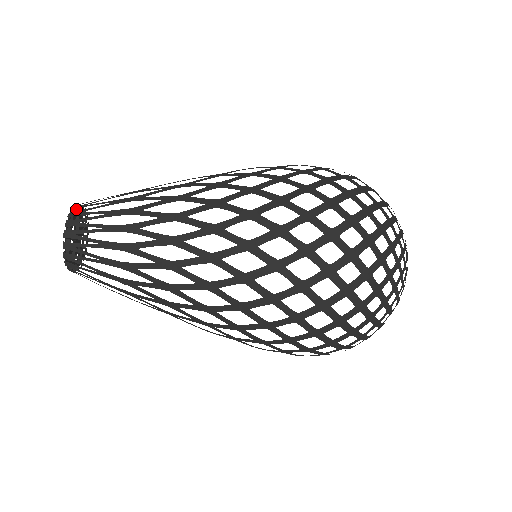
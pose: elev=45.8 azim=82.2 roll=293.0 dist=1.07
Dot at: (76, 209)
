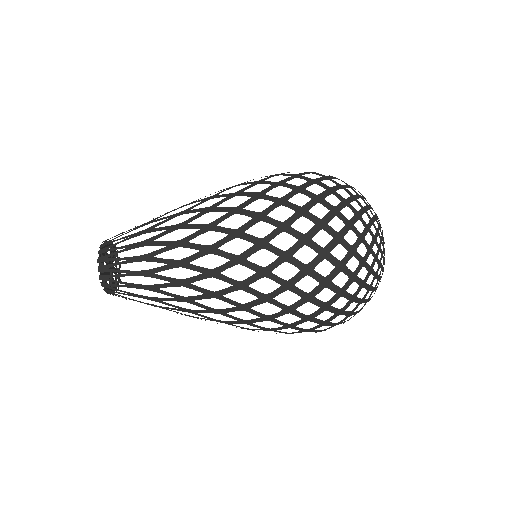
Dot at: (102, 252)
